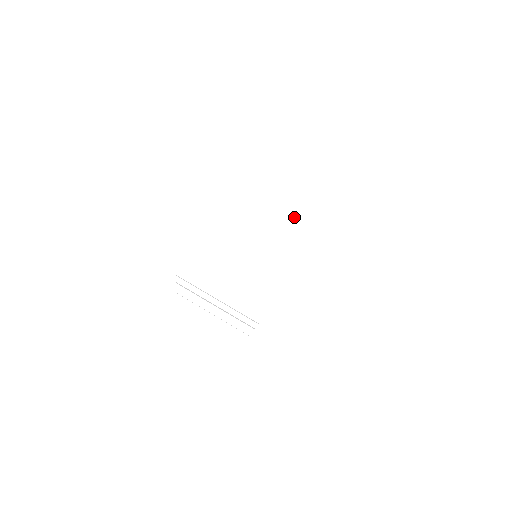
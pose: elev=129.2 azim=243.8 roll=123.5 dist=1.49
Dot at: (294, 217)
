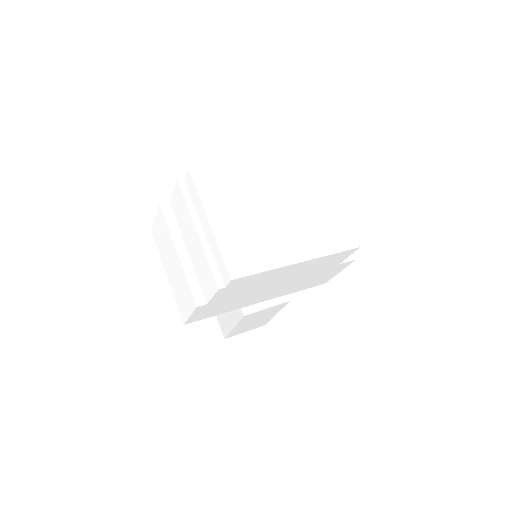
Dot at: (339, 225)
